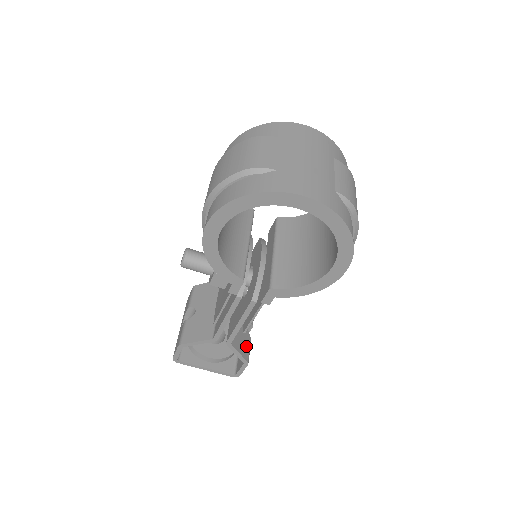
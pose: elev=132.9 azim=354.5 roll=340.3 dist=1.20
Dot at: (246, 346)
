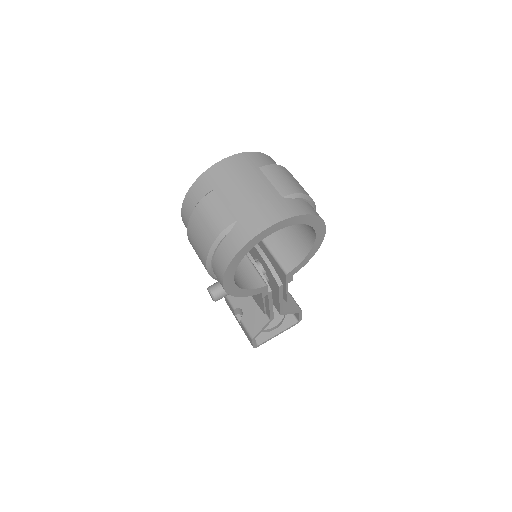
Dot at: (291, 302)
